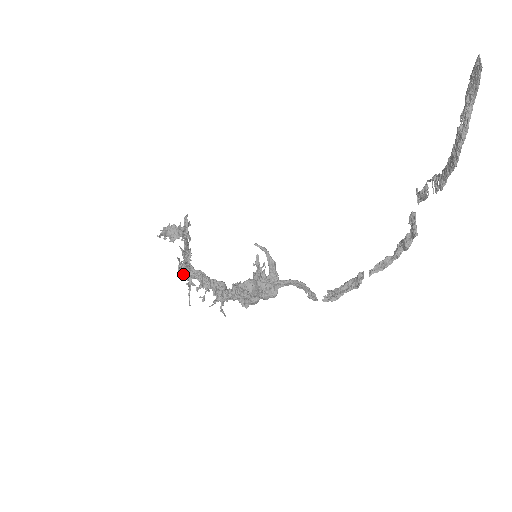
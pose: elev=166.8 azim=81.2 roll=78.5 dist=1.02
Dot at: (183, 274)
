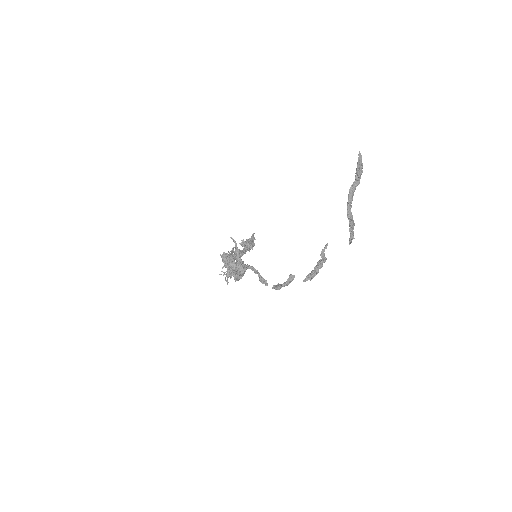
Dot at: (223, 258)
